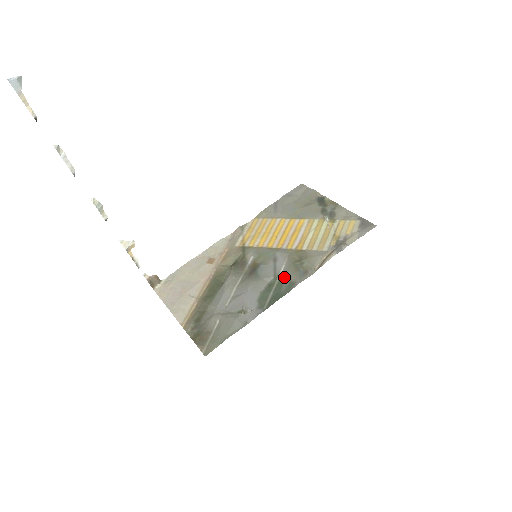
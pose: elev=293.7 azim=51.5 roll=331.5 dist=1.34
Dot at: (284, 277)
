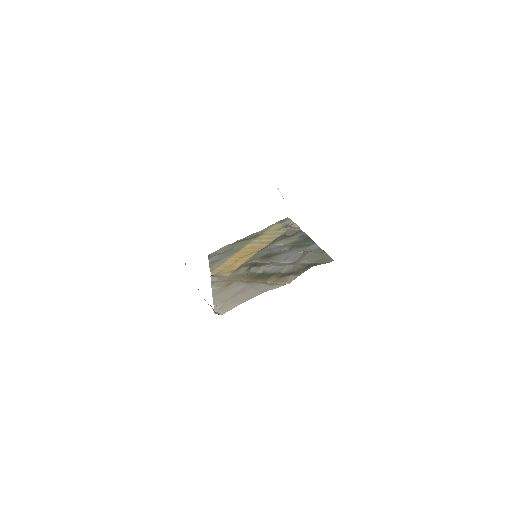
Dot at: (291, 241)
